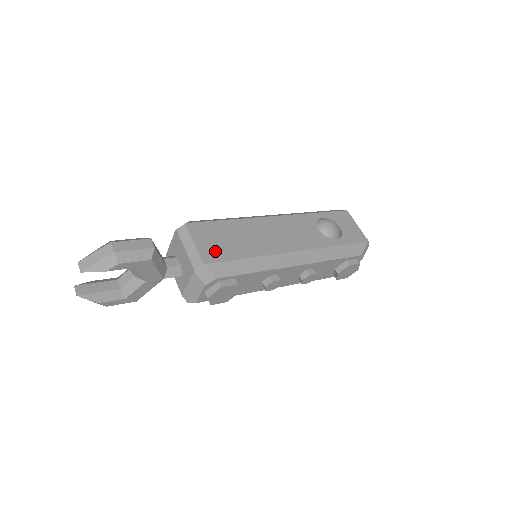
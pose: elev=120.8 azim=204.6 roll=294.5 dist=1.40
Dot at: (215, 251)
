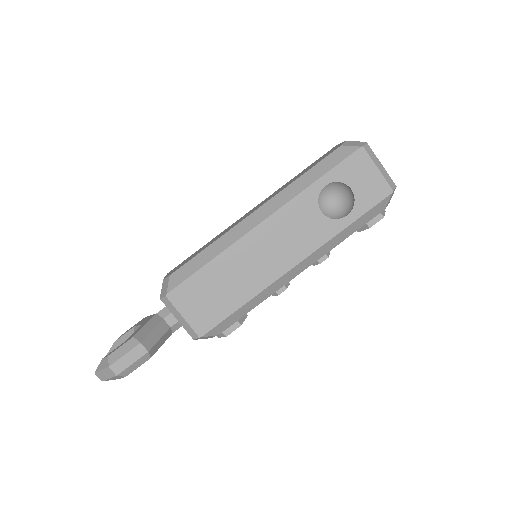
Dot at: (206, 316)
